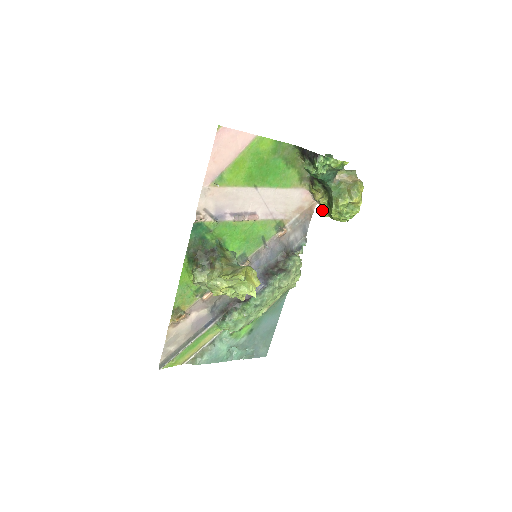
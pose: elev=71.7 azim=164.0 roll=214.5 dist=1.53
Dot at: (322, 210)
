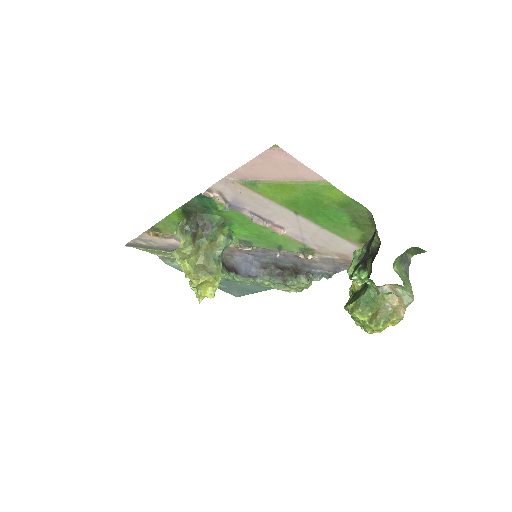
Dot at: (350, 287)
